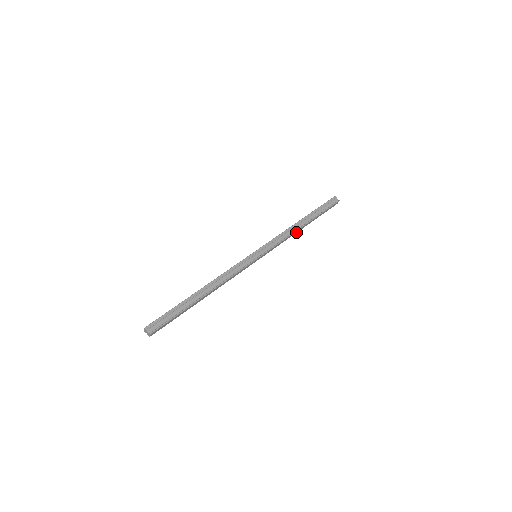
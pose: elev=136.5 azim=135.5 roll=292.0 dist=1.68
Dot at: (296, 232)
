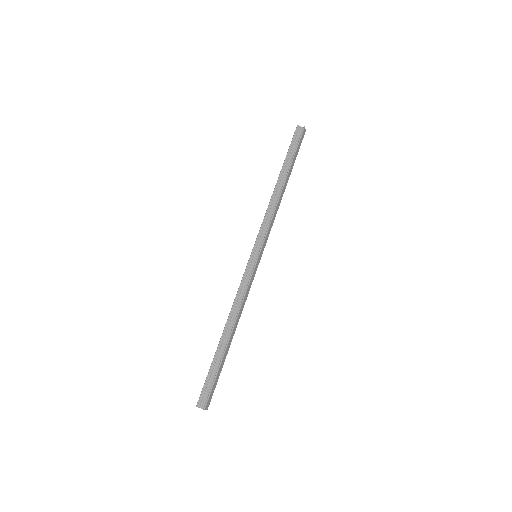
Dot at: (281, 198)
